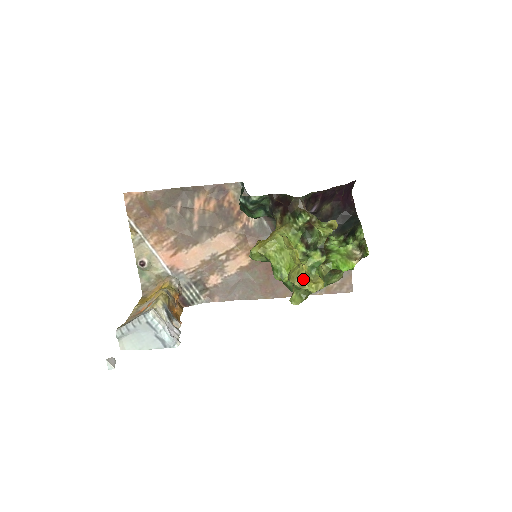
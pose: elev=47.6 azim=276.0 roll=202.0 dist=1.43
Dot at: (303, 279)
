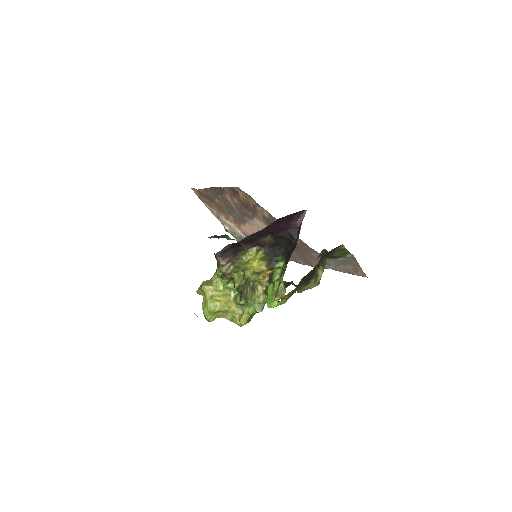
Dot at: (232, 315)
